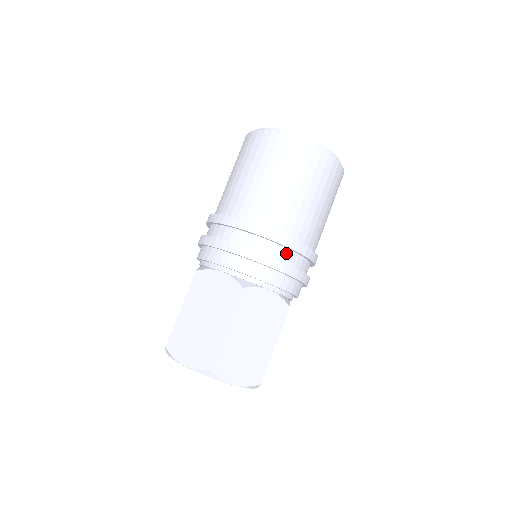
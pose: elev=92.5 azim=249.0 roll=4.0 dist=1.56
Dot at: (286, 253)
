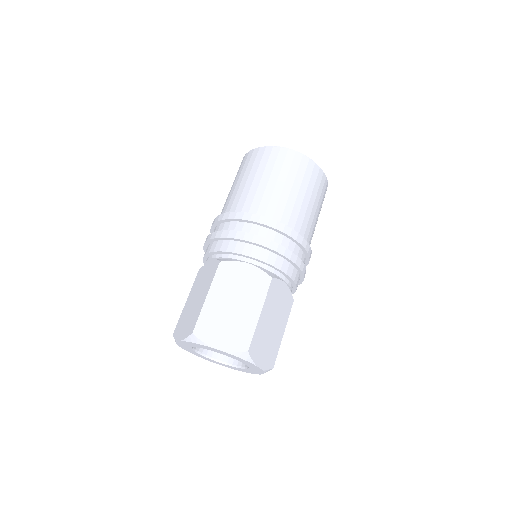
Dot at: (300, 252)
